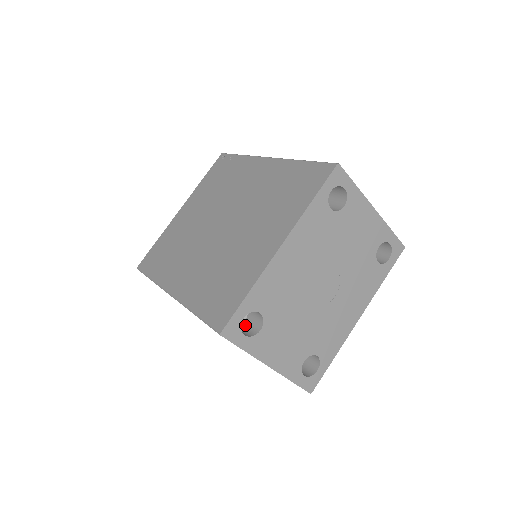
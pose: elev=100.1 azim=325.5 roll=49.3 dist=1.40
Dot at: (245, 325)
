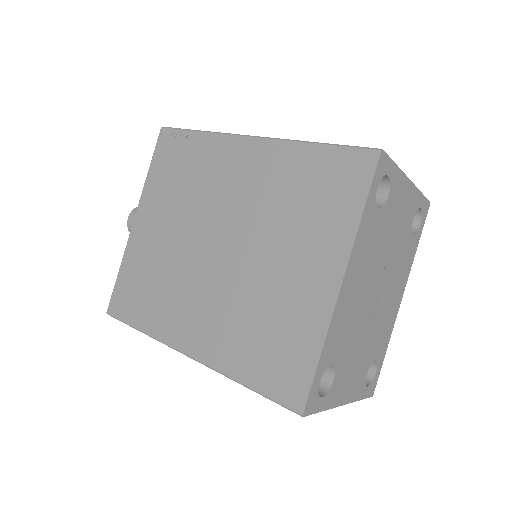
Dot at: occluded
